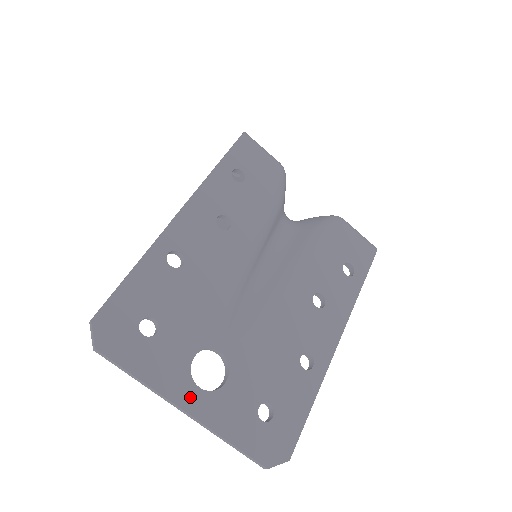
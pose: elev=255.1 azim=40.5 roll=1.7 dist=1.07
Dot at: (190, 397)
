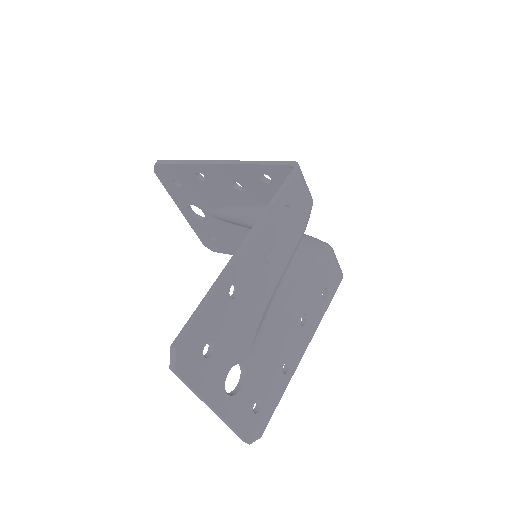
Dot at: (221, 402)
